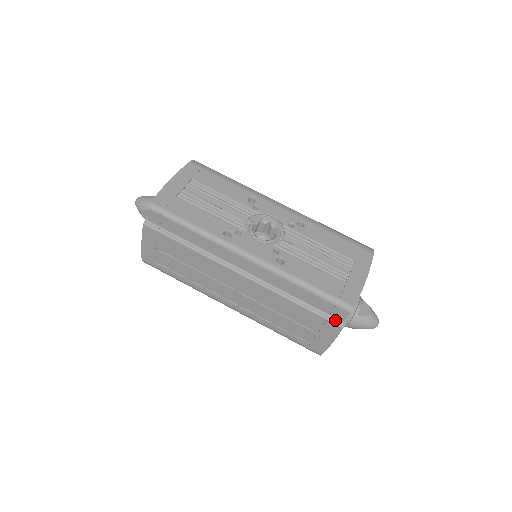
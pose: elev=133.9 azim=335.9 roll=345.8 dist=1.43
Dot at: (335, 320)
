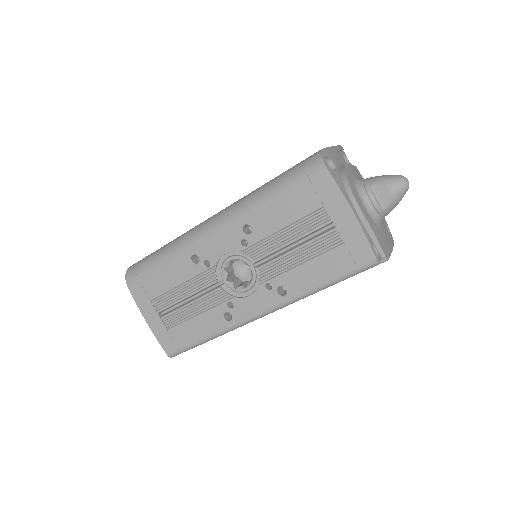
Dot at: occluded
